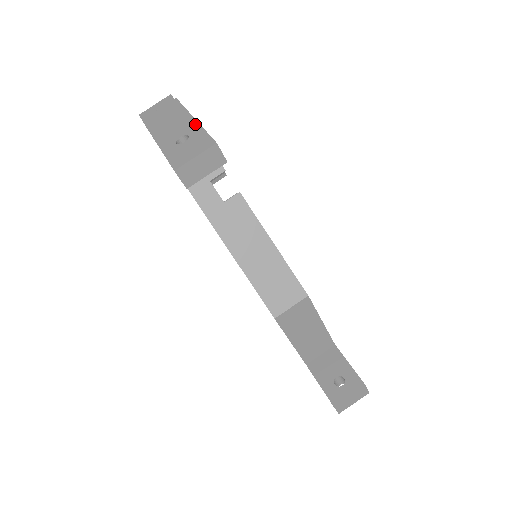
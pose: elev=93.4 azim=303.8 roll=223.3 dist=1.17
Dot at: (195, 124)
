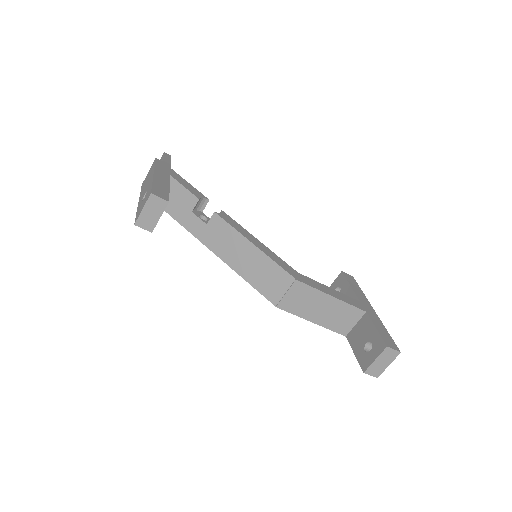
Dot at: (151, 179)
